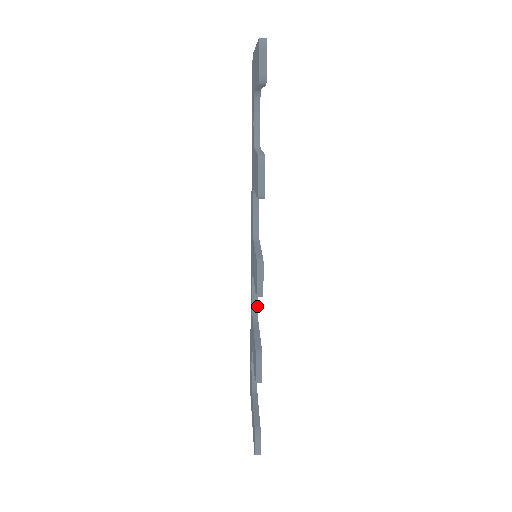
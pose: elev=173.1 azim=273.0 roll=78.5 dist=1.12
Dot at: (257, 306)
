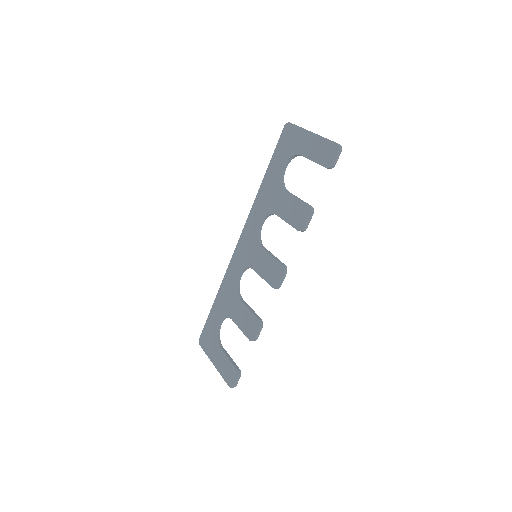
Dot at: (239, 287)
